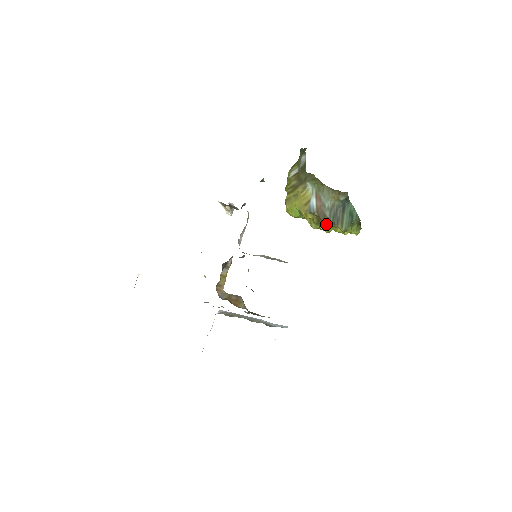
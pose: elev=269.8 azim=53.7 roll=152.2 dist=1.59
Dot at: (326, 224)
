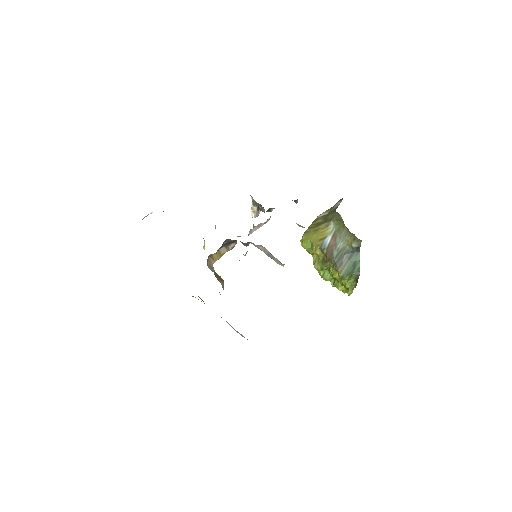
Dot at: (327, 271)
